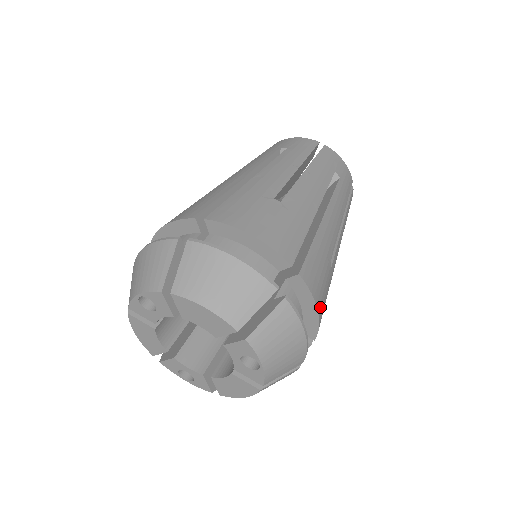
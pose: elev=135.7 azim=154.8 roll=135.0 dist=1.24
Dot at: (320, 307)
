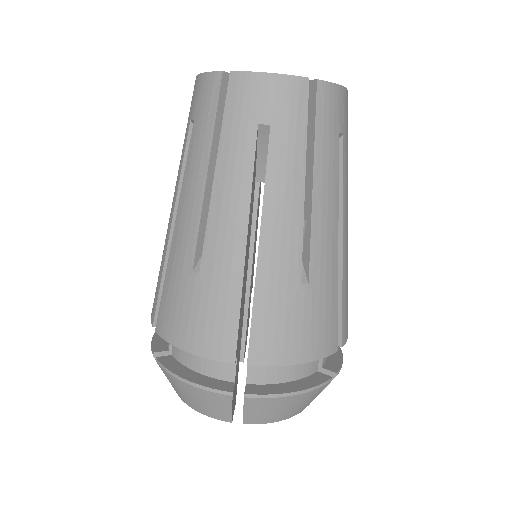
Dot at: (305, 352)
